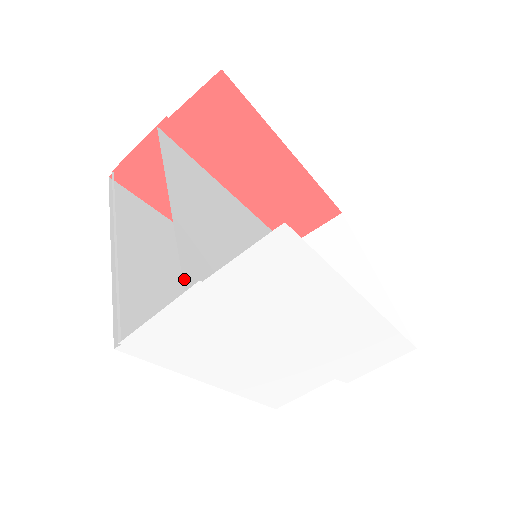
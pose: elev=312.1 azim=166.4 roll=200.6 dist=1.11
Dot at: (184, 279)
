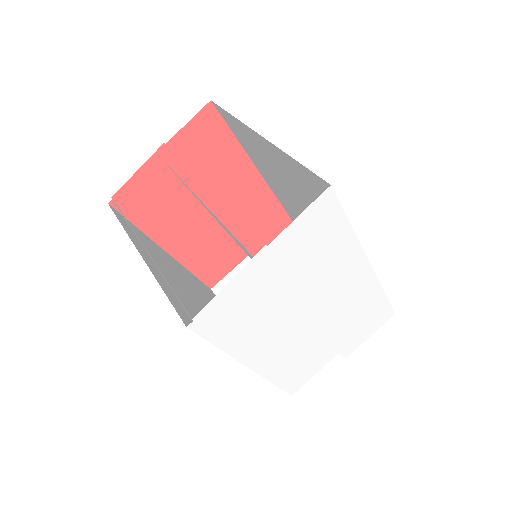
Dot at: occluded
